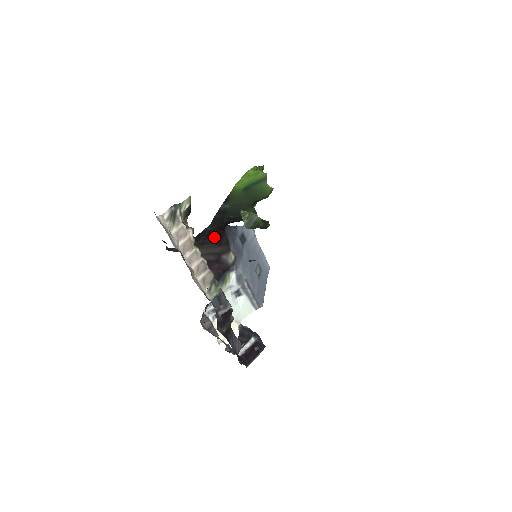
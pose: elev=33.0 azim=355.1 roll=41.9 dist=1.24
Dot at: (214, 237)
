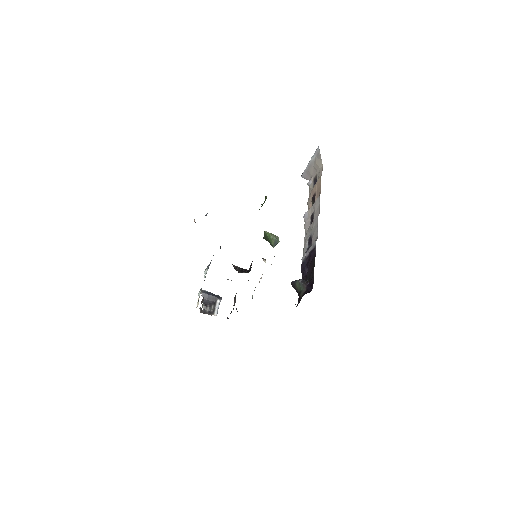
Dot at: occluded
